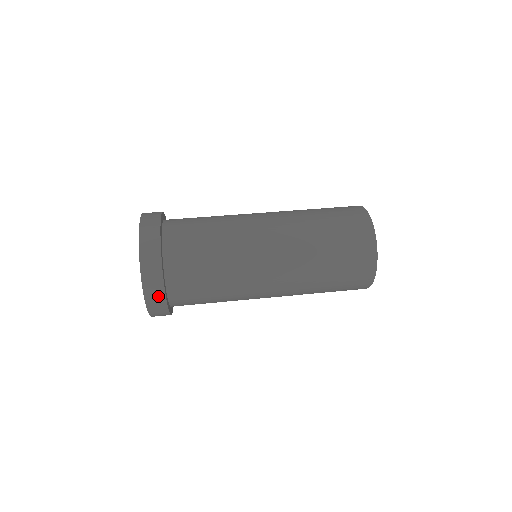
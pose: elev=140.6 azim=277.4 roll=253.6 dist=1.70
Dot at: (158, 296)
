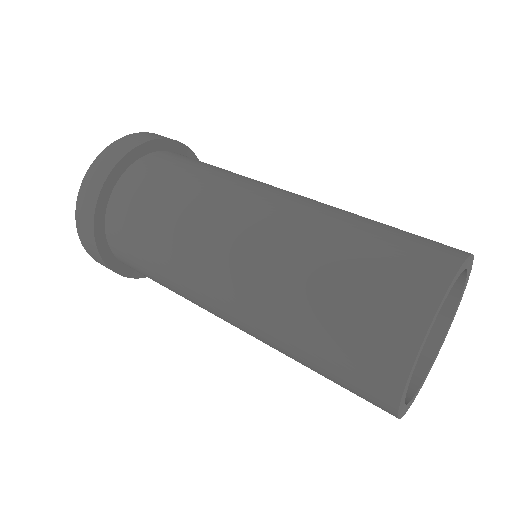
Dot at: (107, 267)
